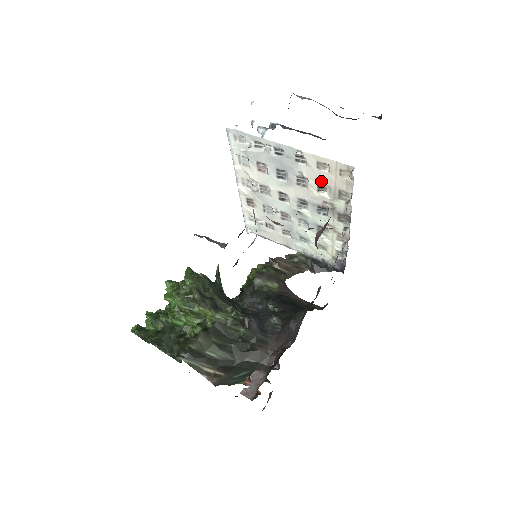
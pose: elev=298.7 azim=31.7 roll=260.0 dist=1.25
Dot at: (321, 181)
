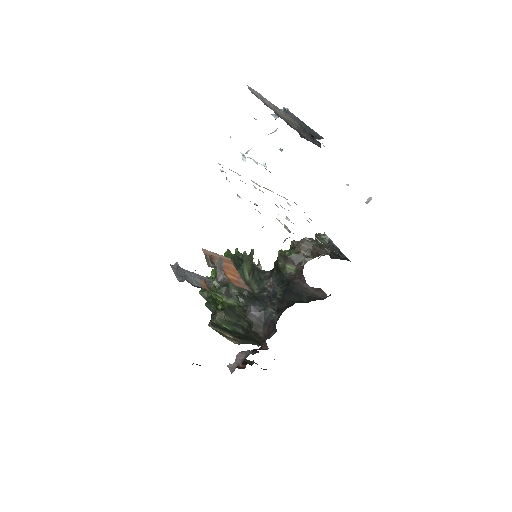
Dot at: occluded
